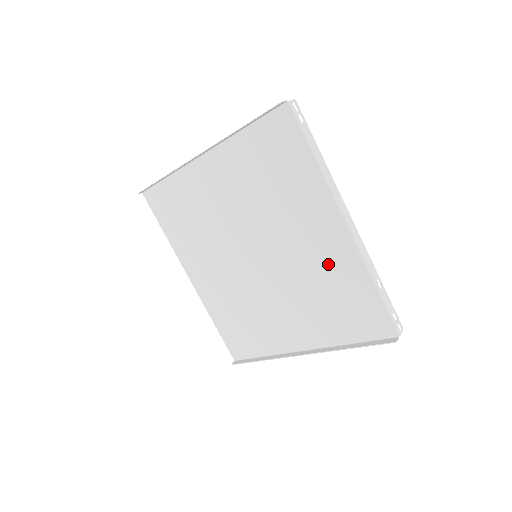
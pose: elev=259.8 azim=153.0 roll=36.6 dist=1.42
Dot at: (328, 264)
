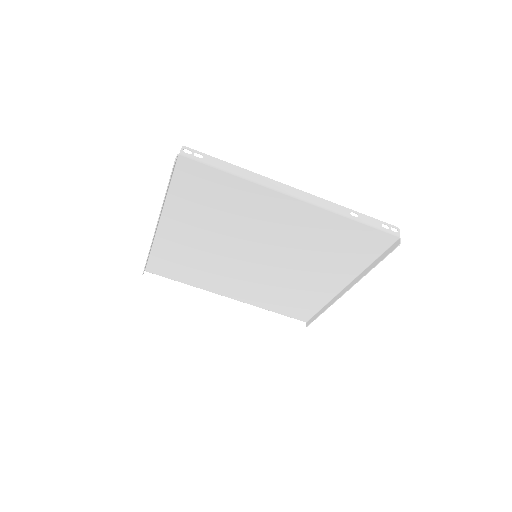
Dot at: (308, 229)
